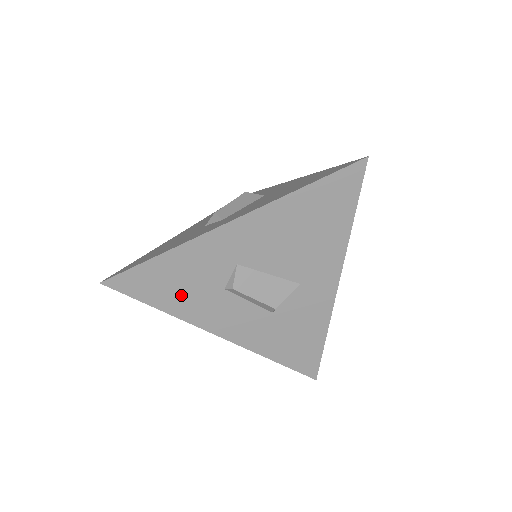
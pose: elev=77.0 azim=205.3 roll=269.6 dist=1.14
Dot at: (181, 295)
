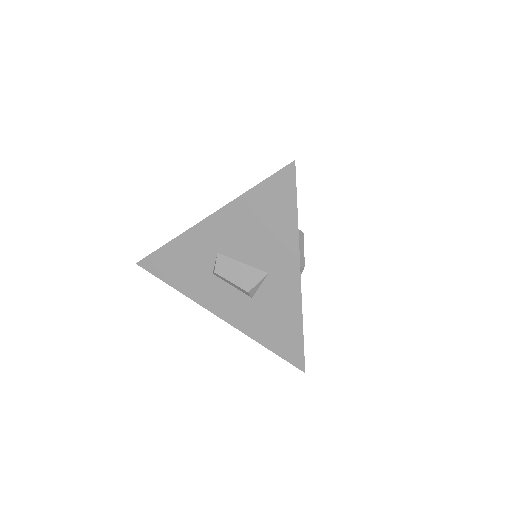
Dot at: (185, 277)
